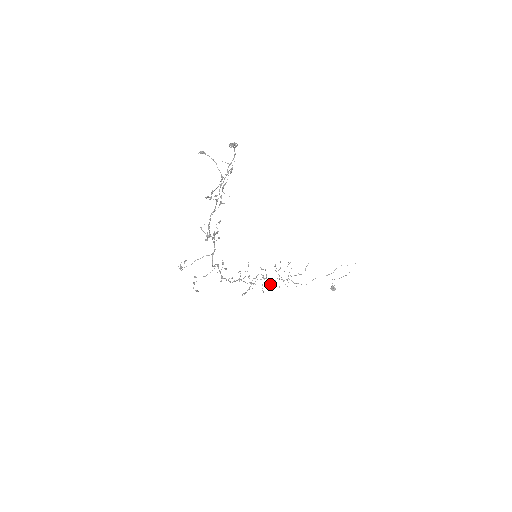
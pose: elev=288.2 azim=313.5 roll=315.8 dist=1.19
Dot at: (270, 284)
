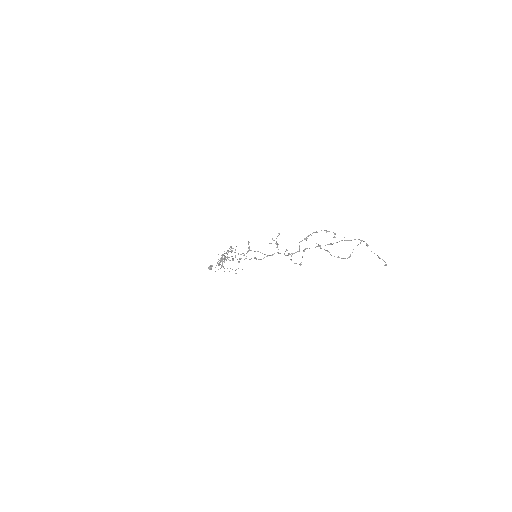
Dot at: occluded
